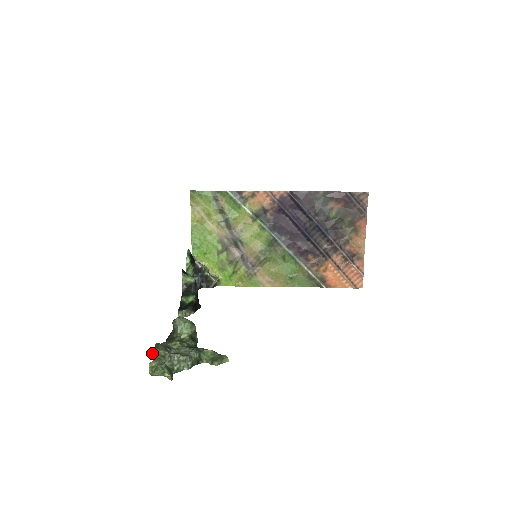
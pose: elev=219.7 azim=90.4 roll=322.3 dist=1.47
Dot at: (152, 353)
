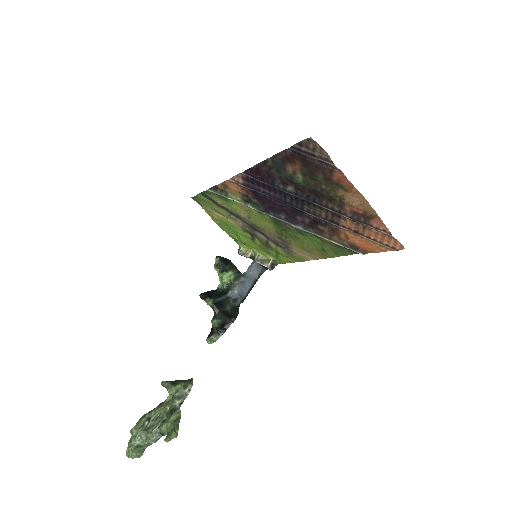
Dot at: (131, 432)
